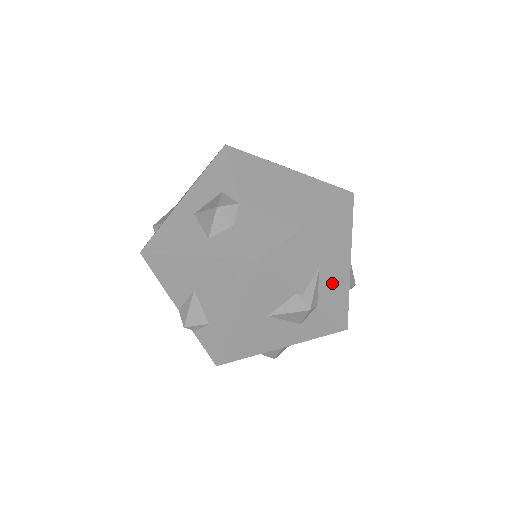
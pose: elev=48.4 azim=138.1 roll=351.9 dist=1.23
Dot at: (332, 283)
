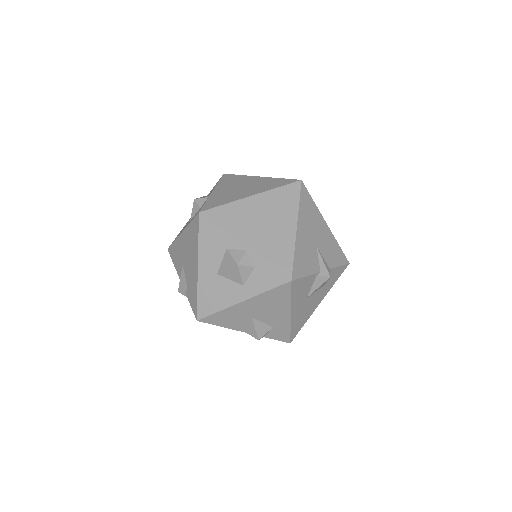
Dot at: (327, 247)
